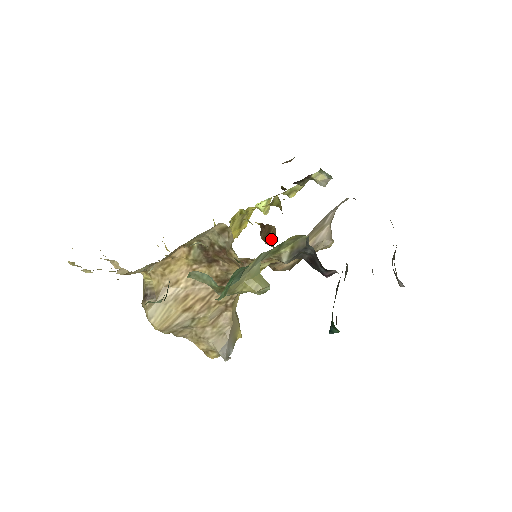
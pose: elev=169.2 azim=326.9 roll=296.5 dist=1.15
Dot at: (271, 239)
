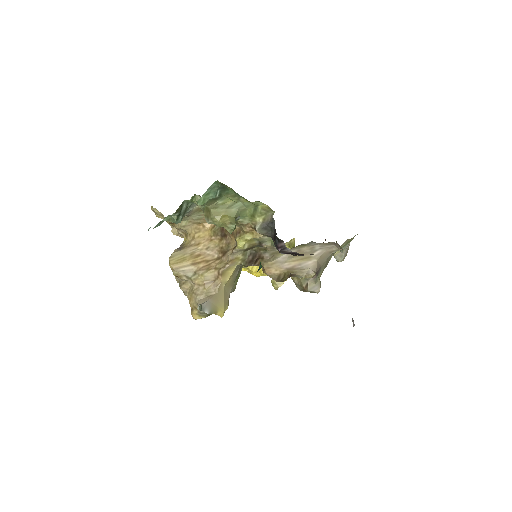
Dot at: occluded
